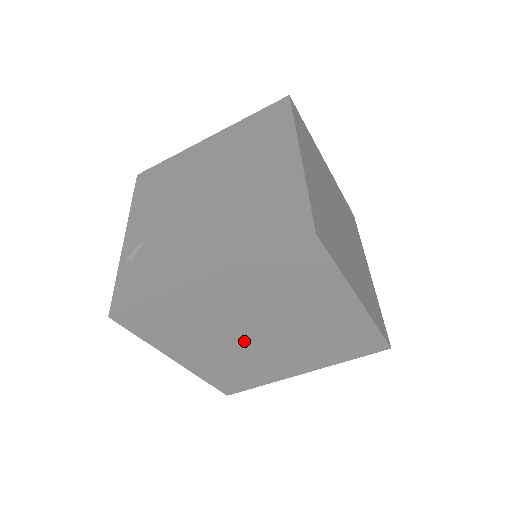
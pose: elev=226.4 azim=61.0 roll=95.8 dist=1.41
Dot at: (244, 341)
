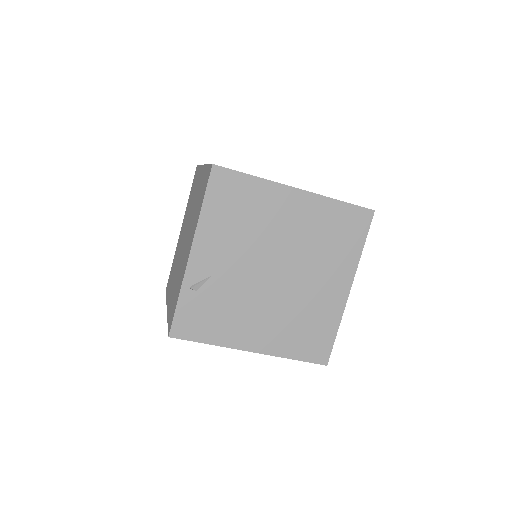
Dot at: occluded
